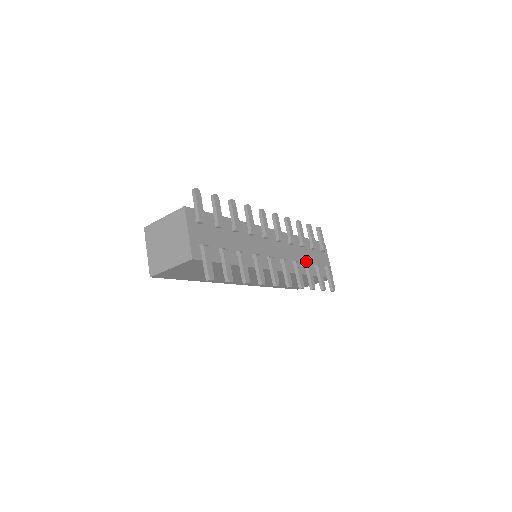
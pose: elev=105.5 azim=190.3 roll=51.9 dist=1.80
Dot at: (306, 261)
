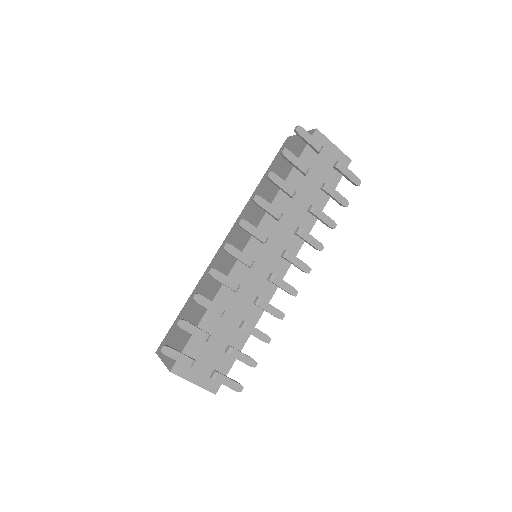
Dot at: (308, 202)
